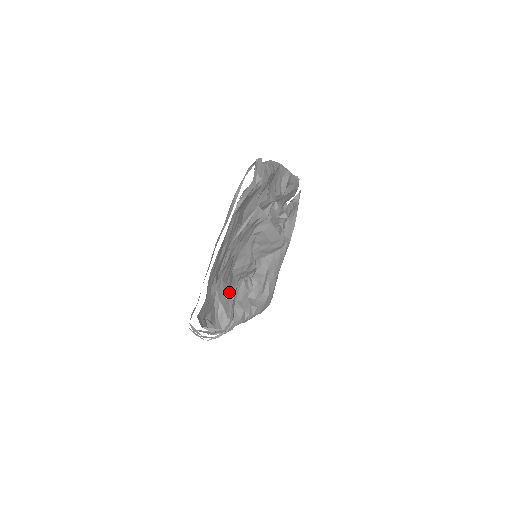
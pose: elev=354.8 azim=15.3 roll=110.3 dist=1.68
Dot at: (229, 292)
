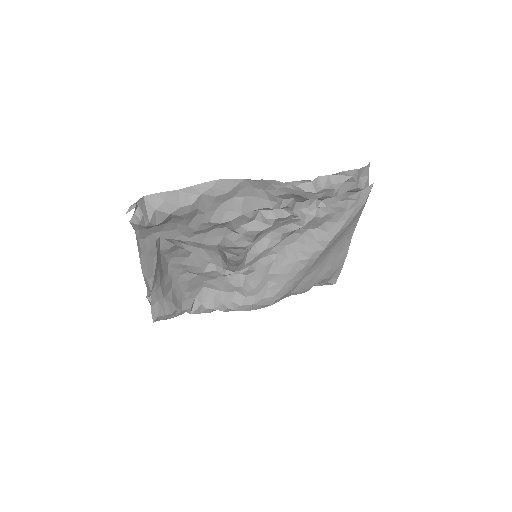
Dot at: (206, 283)
